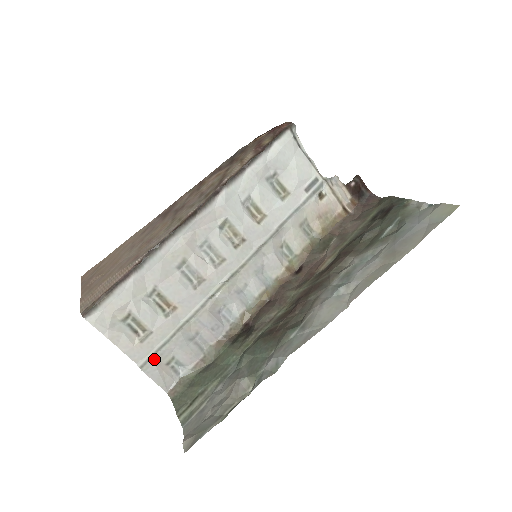
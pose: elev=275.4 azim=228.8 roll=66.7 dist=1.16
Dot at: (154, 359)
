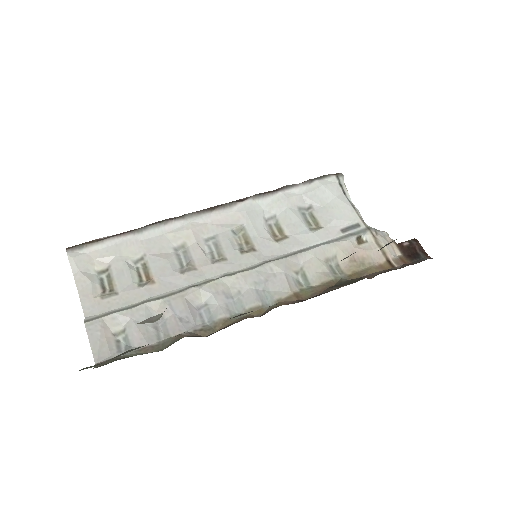
Dot at: (103, 319)
